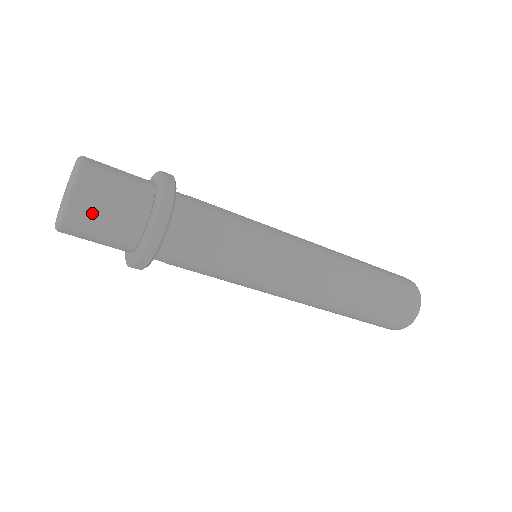
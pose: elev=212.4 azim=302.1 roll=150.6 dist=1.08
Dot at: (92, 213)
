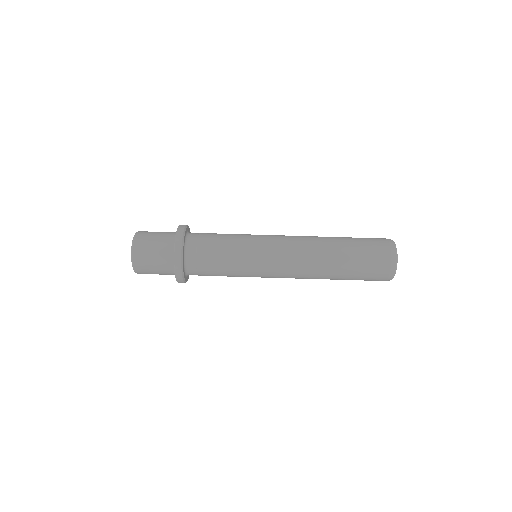
Dot at: (149, 232)
